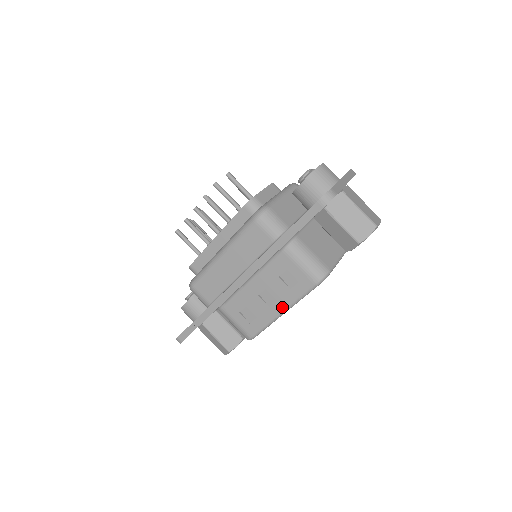
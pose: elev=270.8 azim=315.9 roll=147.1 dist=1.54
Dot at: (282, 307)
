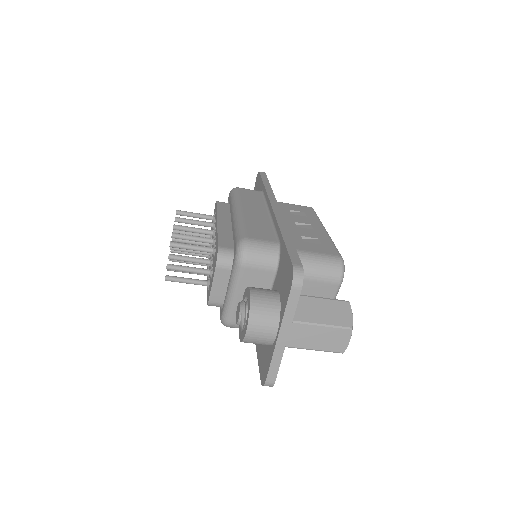
Dot at: occluded
